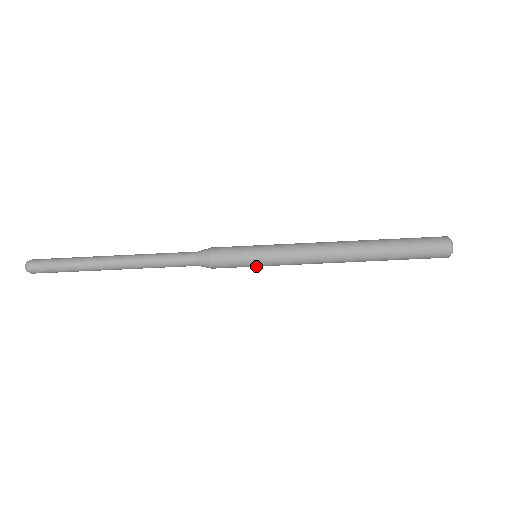
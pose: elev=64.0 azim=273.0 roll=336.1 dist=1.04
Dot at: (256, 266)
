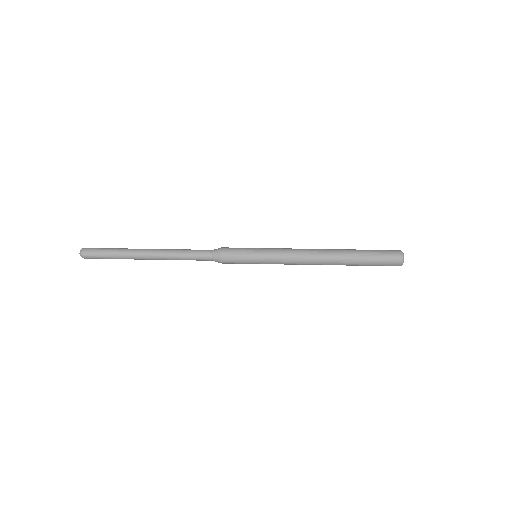
Dot at: (256, 259)
